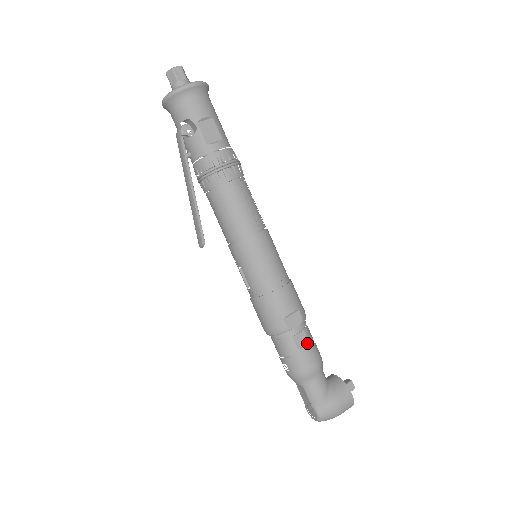
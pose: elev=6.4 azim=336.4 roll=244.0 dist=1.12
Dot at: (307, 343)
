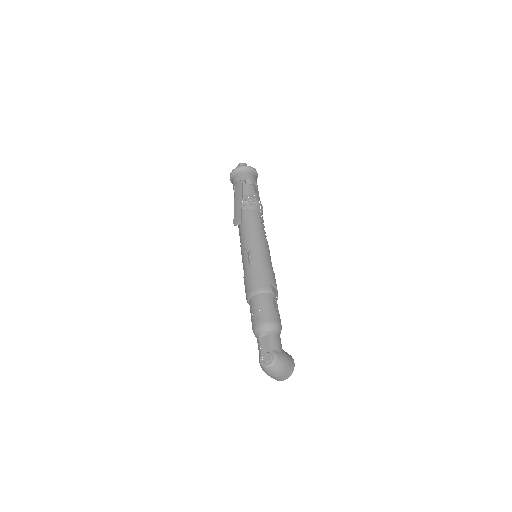
Dot at: (278, 310)
